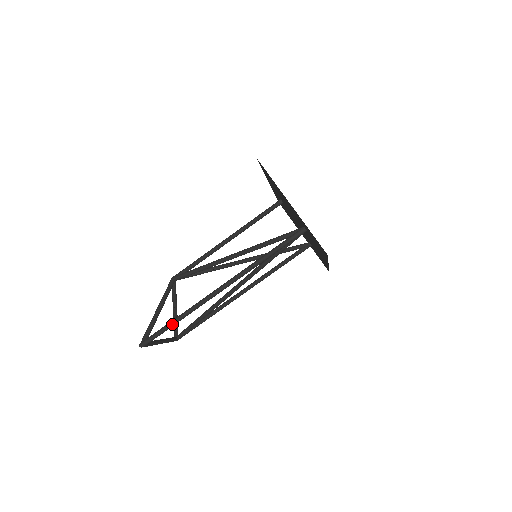
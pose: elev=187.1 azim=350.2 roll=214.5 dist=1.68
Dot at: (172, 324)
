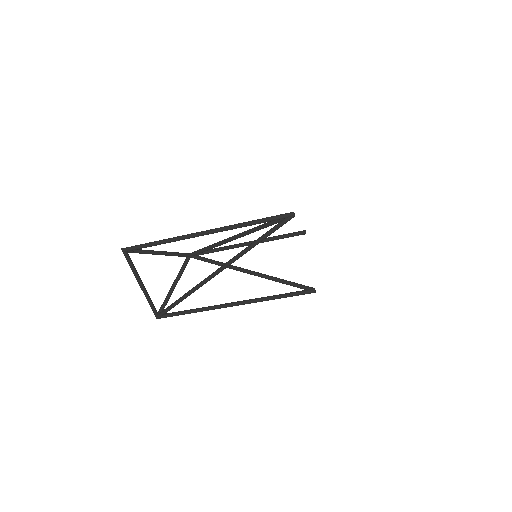
Dot at: (153, 242)
